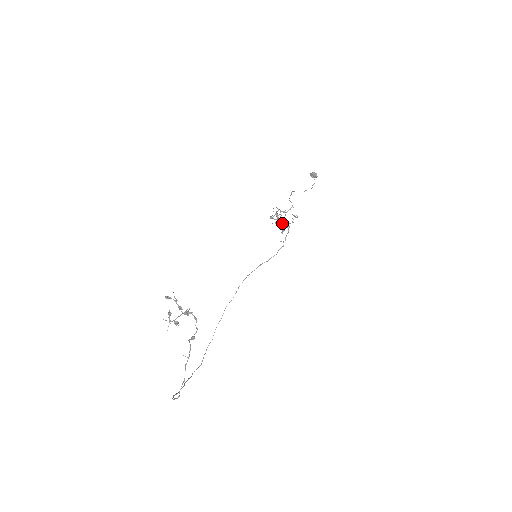
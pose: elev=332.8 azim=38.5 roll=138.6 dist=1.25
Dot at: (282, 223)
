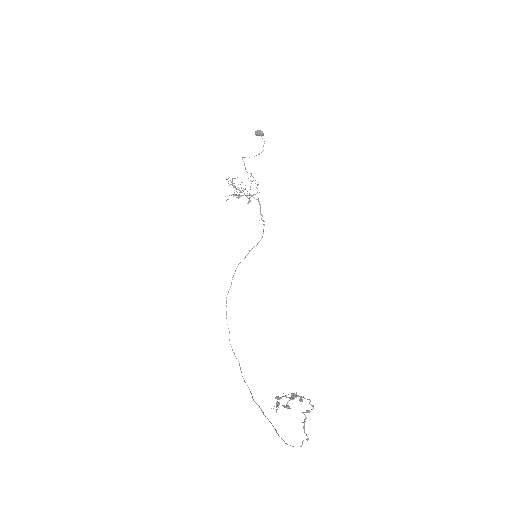
Dot at: occluded
